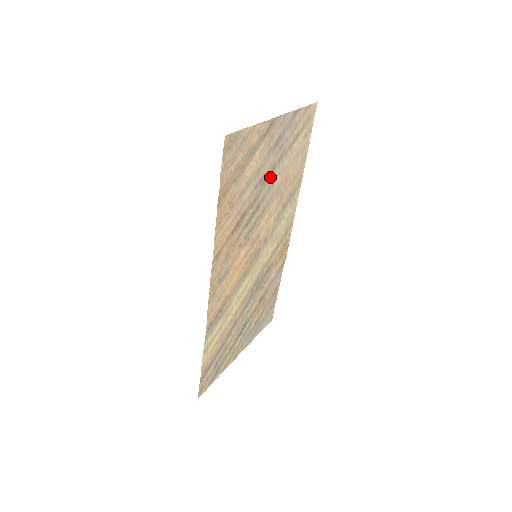
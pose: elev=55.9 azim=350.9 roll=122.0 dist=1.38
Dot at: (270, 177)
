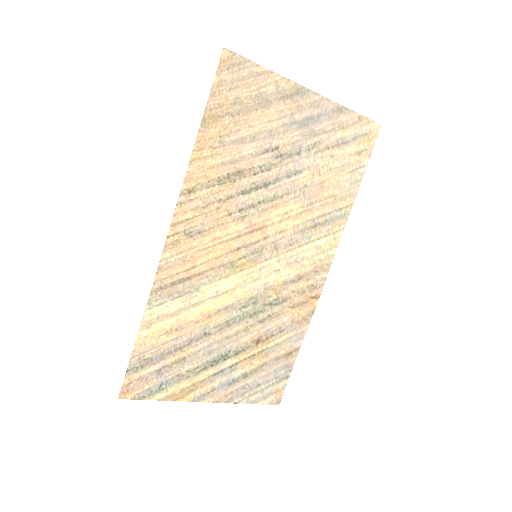
Dot at: (292, 160)
